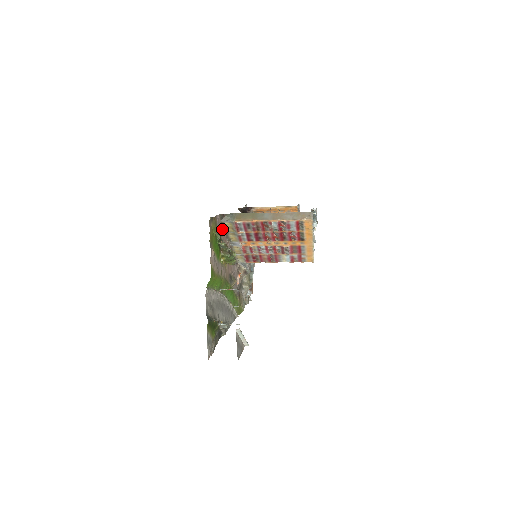
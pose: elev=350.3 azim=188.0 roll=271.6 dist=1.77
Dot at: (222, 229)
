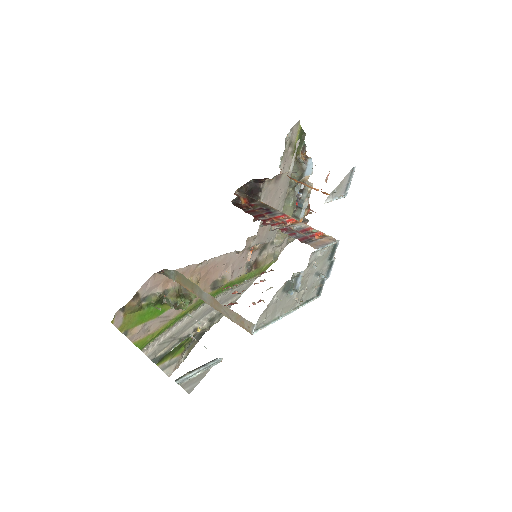
Dot at: occluded
